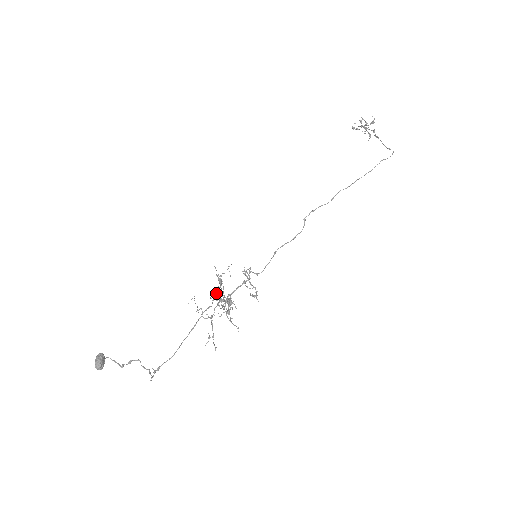
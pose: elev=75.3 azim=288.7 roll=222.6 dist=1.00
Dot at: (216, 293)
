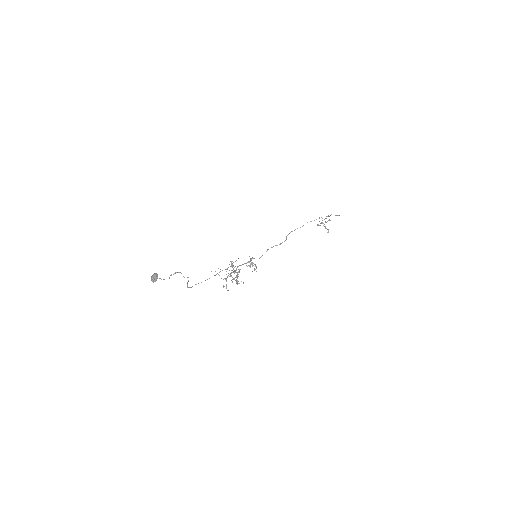
Dot at: (230, 266)
